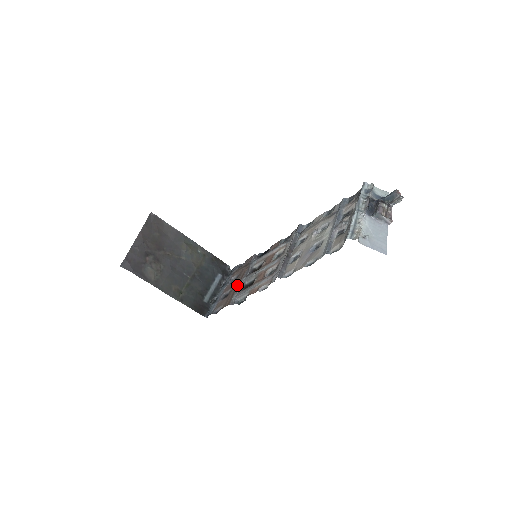
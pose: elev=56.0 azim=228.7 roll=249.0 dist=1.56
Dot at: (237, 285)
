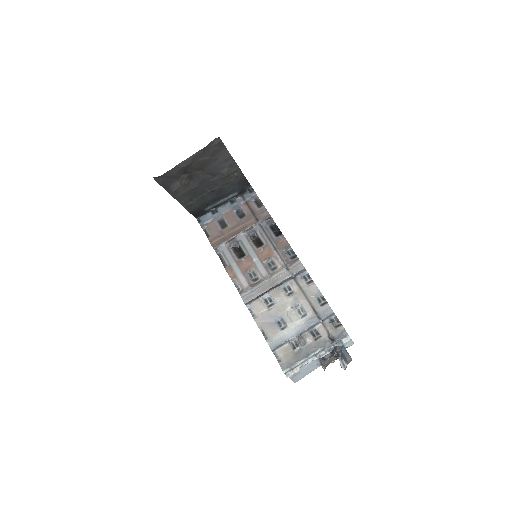
Dot at: (234, 233)
